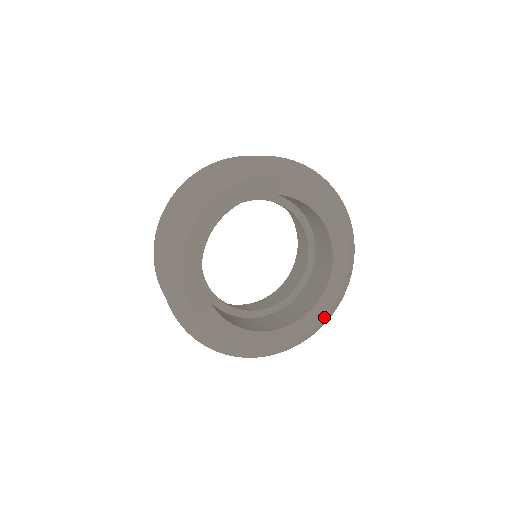
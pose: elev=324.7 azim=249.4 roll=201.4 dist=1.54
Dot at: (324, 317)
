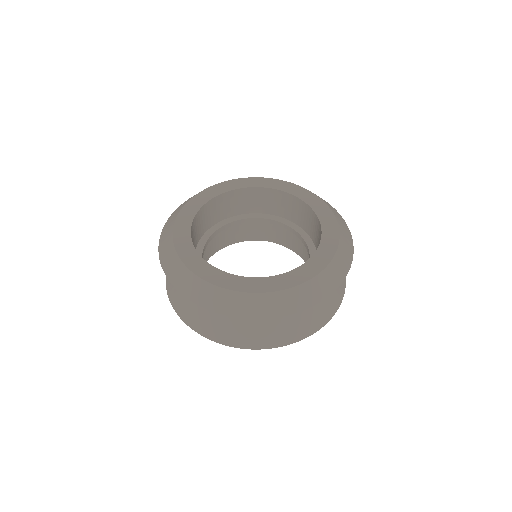
Dot at: (311, 278)
